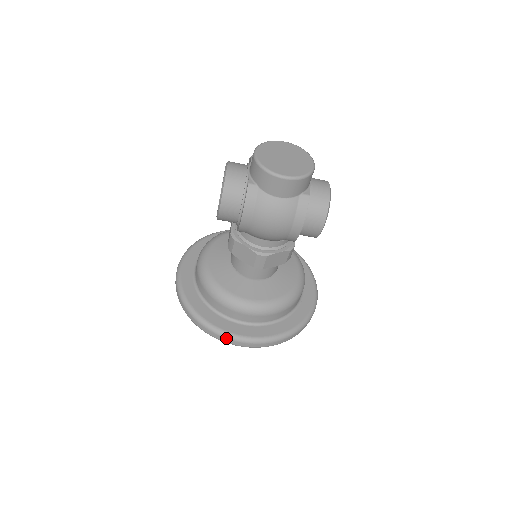
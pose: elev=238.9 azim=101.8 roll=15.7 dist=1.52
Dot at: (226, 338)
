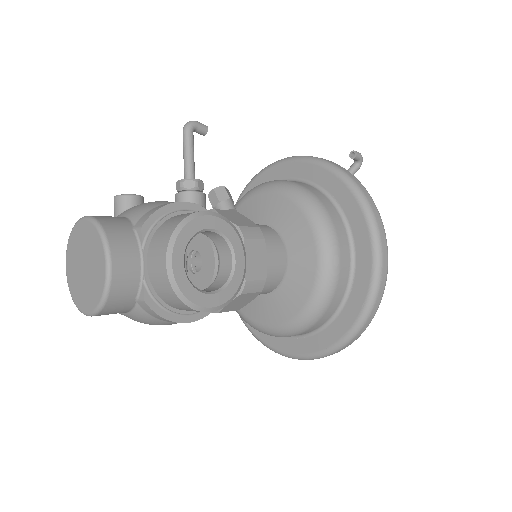
Dot at: occluded
